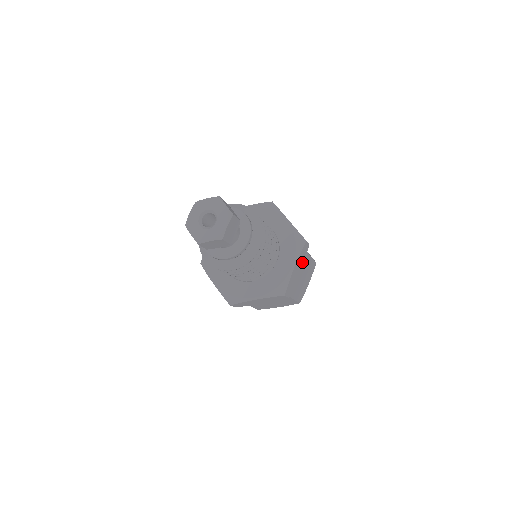
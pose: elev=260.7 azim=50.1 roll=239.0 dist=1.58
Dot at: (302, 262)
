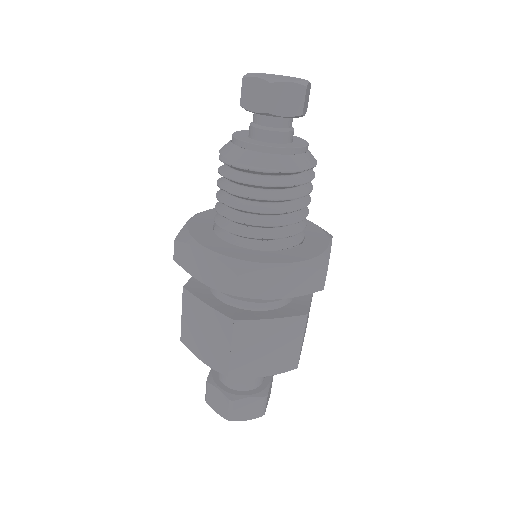
Dot at: (295, 291)
